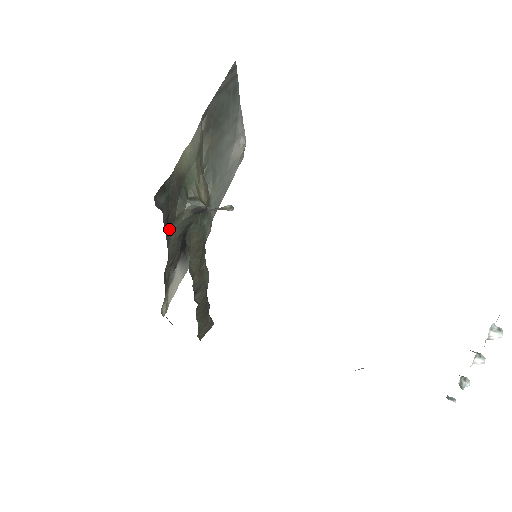
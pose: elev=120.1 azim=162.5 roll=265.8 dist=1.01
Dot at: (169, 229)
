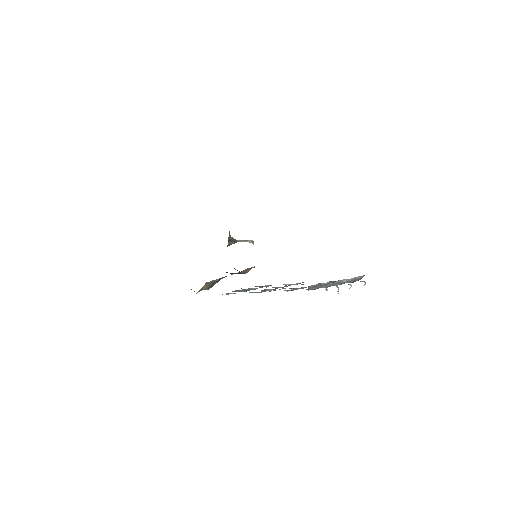
Dot at: occluded
